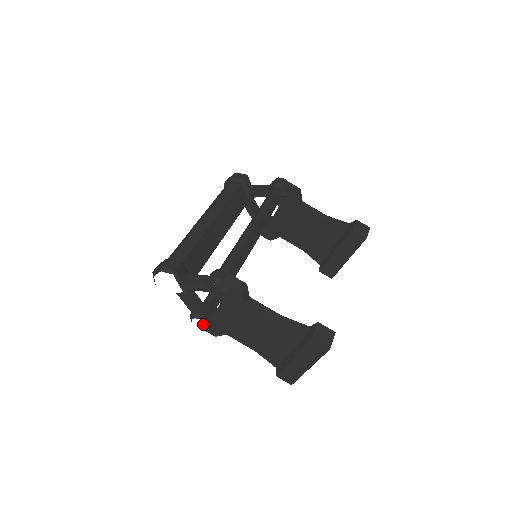
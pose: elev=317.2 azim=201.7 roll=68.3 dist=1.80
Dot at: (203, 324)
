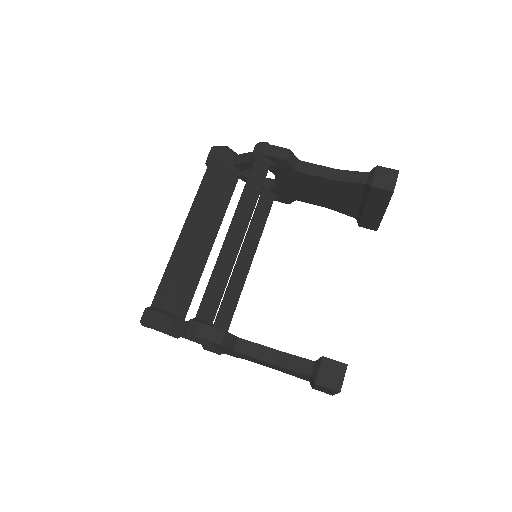
Dot at: (216, 353)
